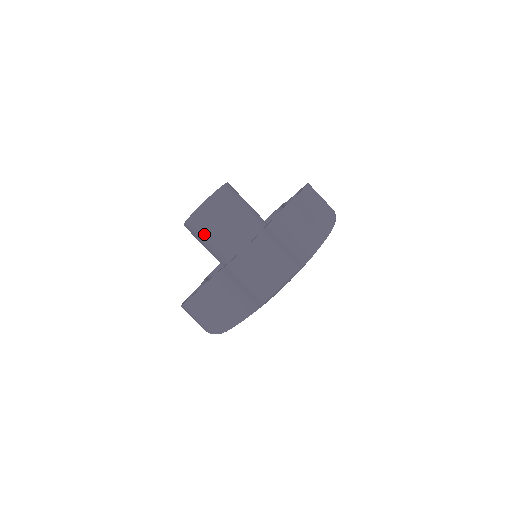
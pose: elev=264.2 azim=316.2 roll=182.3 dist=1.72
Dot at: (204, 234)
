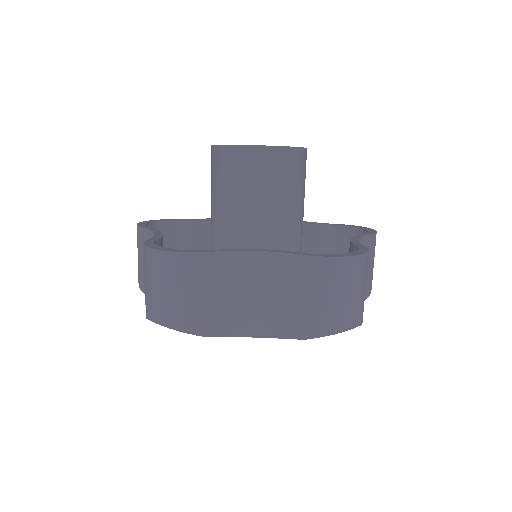
Dot at: (212, 179)
